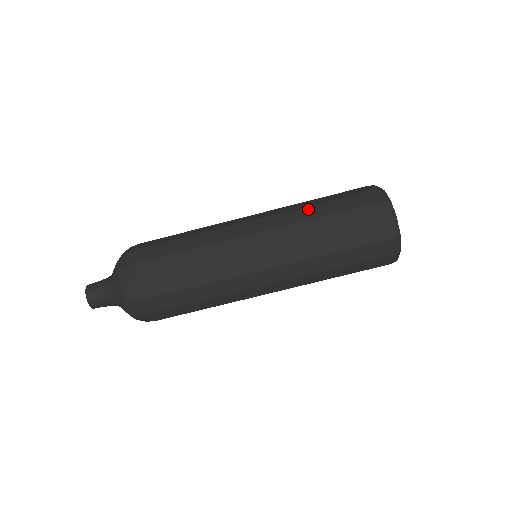
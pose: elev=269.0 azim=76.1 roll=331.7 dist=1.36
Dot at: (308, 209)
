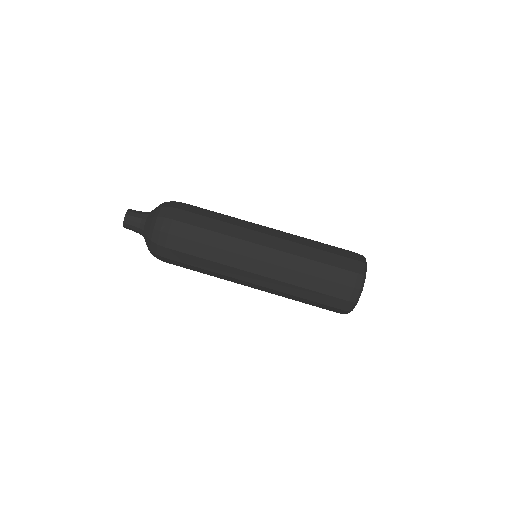
Dot at: (309, 249)
